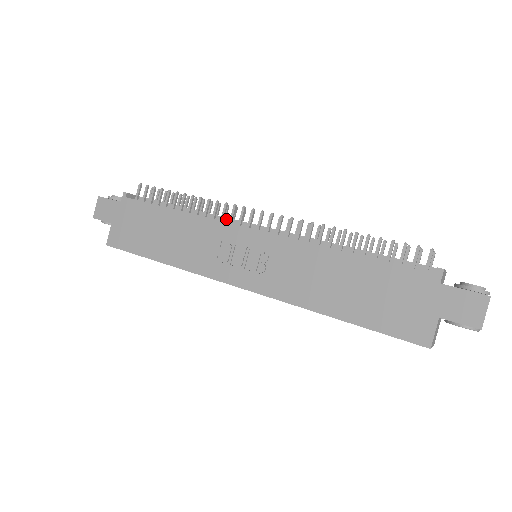
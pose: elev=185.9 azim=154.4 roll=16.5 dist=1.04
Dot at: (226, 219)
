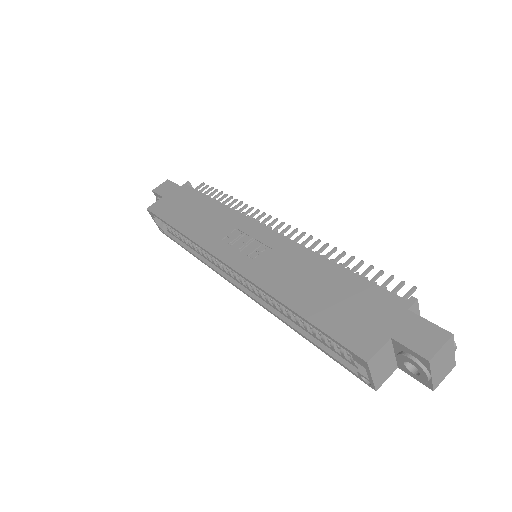
Dot at: occluded
